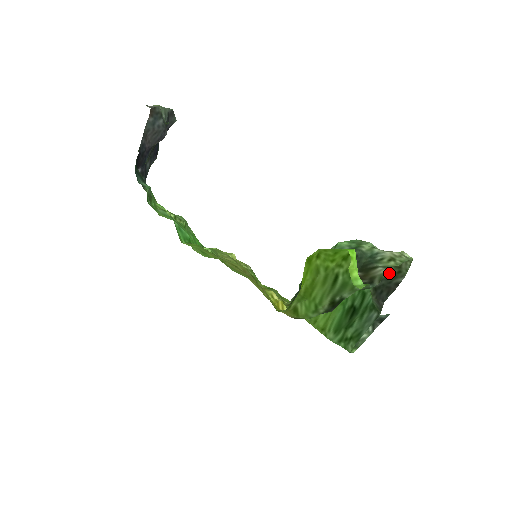
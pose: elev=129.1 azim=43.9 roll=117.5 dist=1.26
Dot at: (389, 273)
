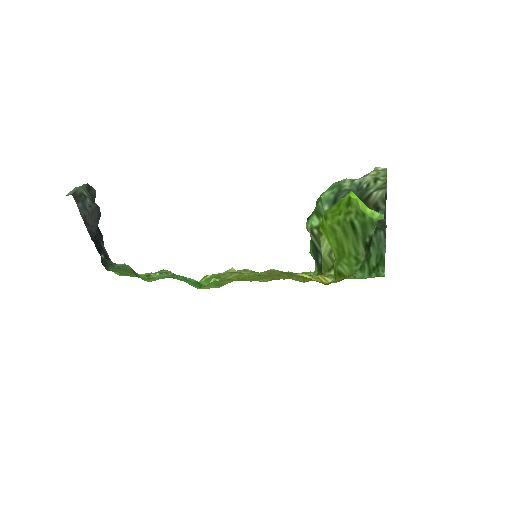
Dot at: occluded
